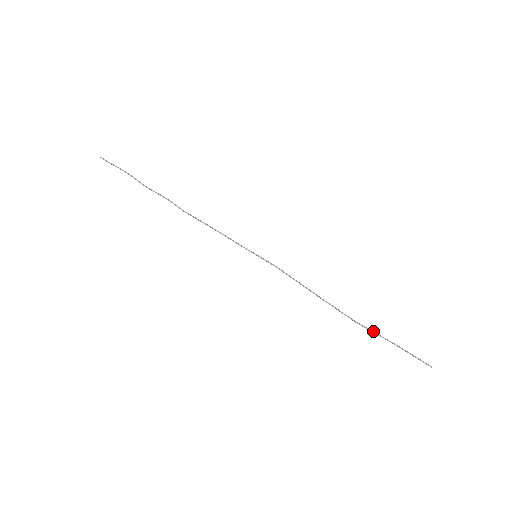
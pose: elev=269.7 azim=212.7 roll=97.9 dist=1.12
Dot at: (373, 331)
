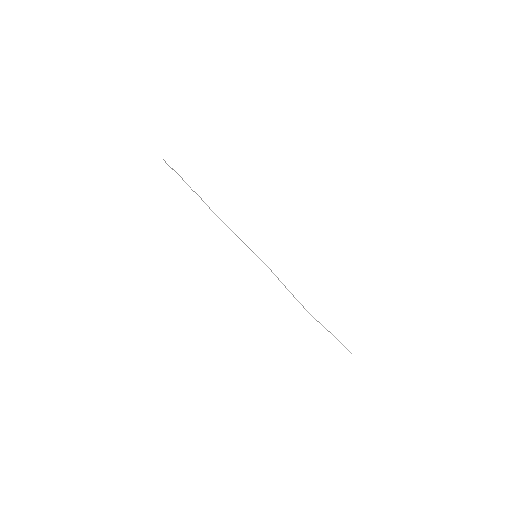
Dot at: (320, 323)
